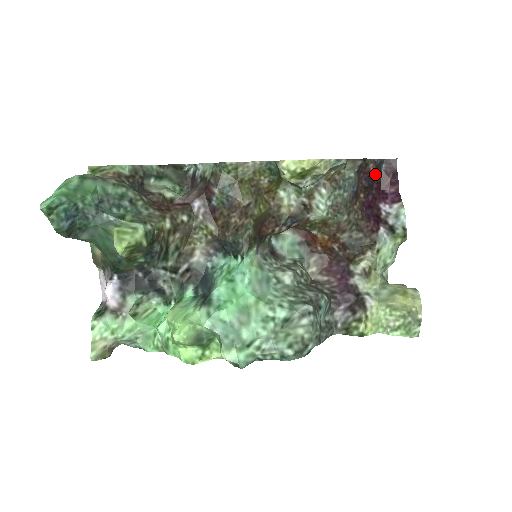
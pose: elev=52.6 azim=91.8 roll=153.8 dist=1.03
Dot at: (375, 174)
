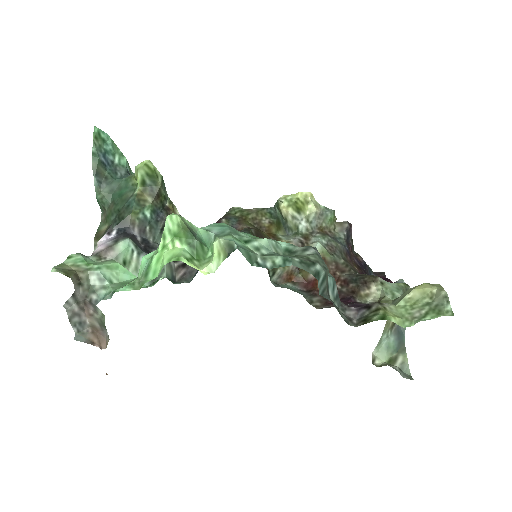
Dot at: (366, 273)
